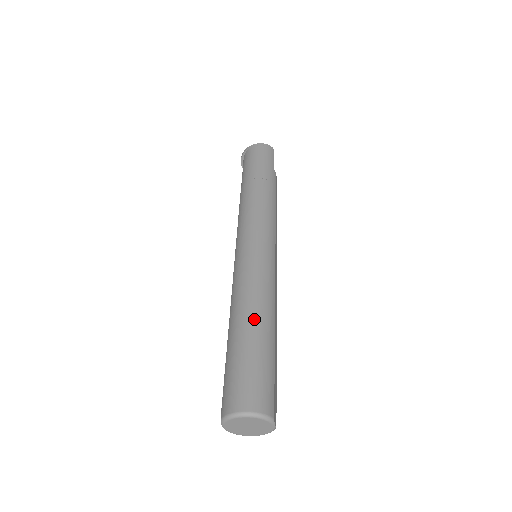
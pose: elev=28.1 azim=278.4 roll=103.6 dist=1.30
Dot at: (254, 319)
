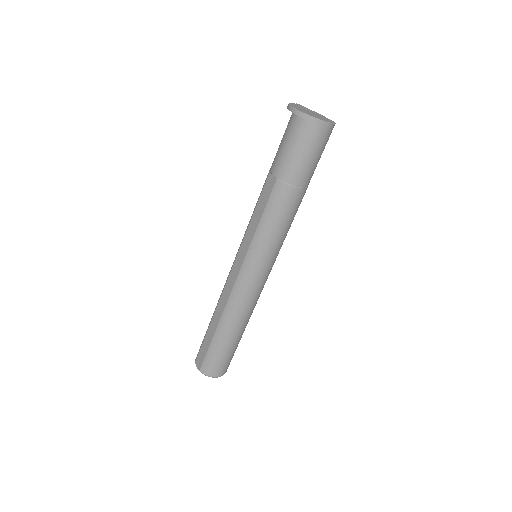
Dot at: (241, 329)
